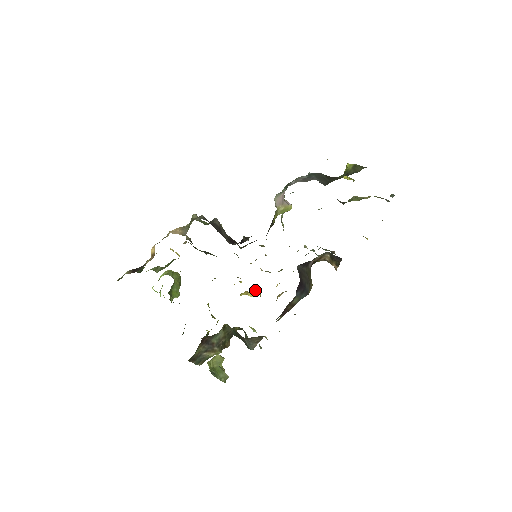
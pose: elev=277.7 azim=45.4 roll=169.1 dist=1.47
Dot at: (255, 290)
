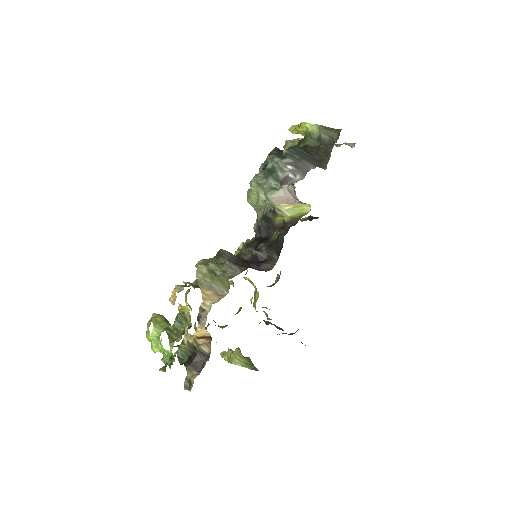
Dot at: occluded
